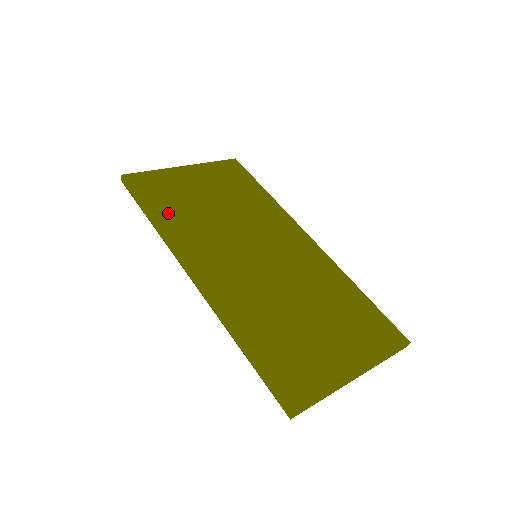
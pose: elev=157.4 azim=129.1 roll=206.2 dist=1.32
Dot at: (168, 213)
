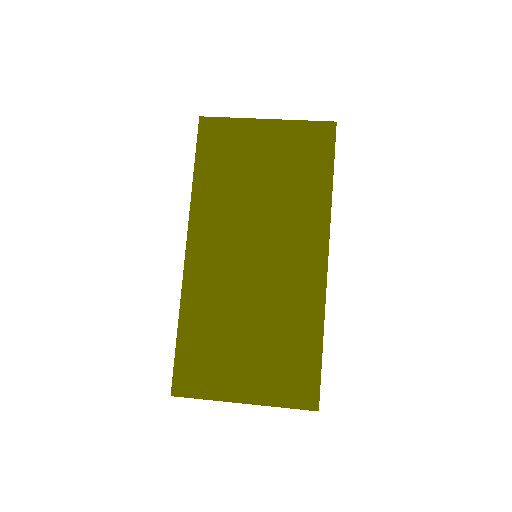
Dot at: (209, 178)
